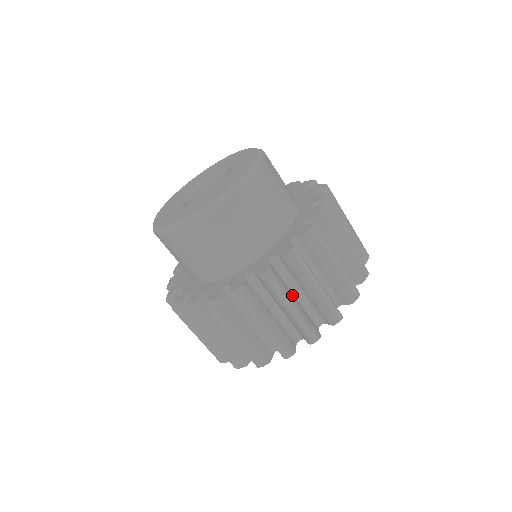
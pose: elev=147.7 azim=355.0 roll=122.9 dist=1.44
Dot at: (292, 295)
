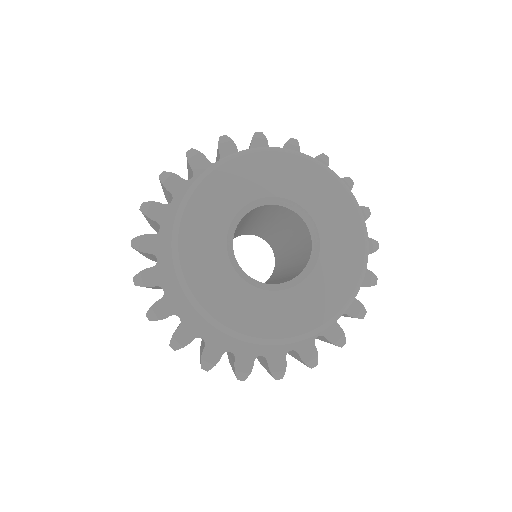
Dot at: occluded
